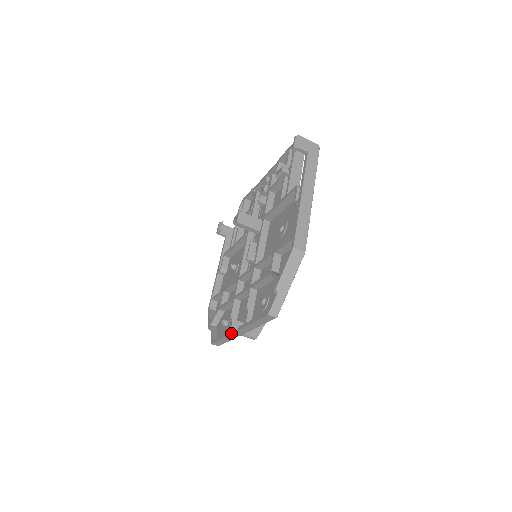
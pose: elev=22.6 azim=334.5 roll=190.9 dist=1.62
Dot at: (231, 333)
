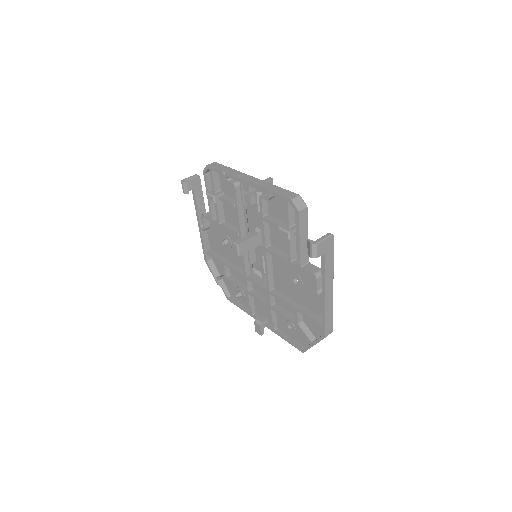
Dot at: (261, 332)
